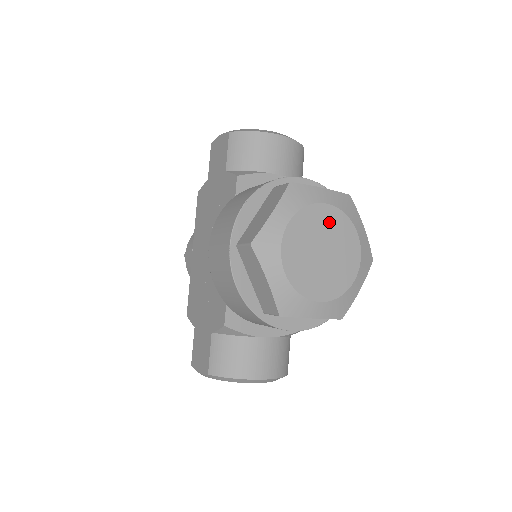
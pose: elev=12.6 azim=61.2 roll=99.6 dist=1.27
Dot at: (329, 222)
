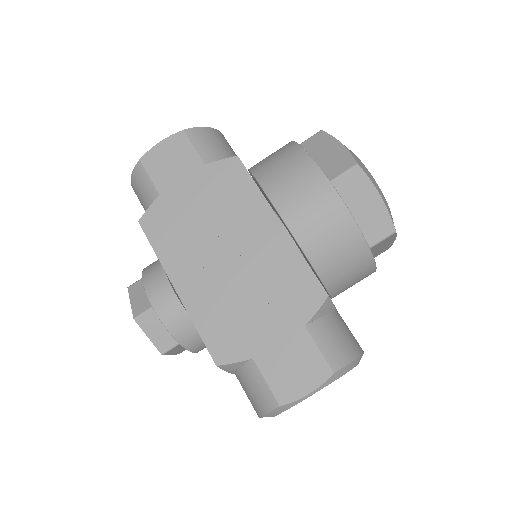
Dot at: occluded
